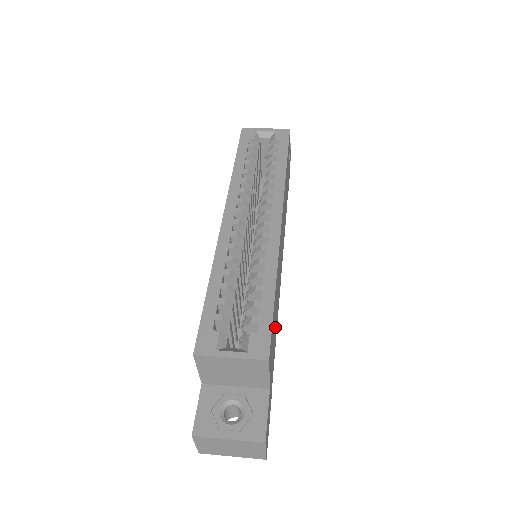
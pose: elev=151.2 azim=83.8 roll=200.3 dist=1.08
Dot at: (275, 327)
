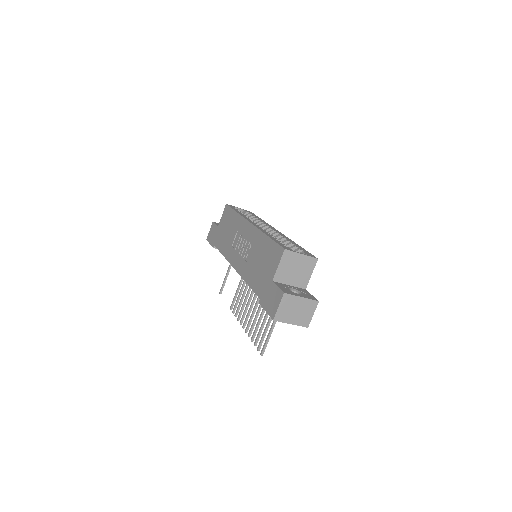
Dot at: occluded
